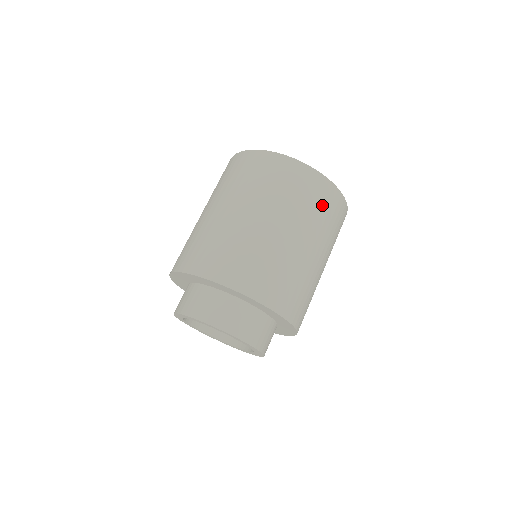
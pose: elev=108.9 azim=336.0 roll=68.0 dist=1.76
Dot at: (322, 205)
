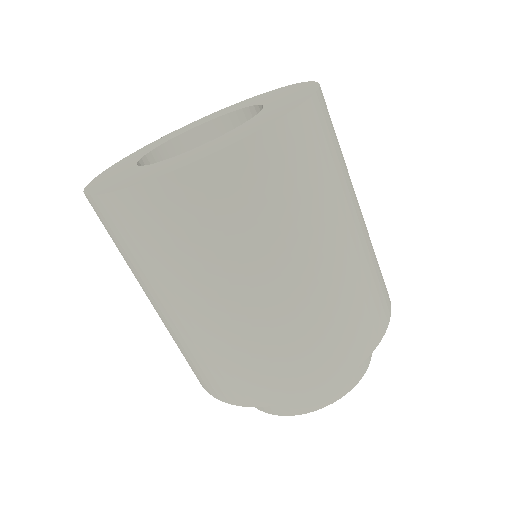
Dot at: (289, 182)
